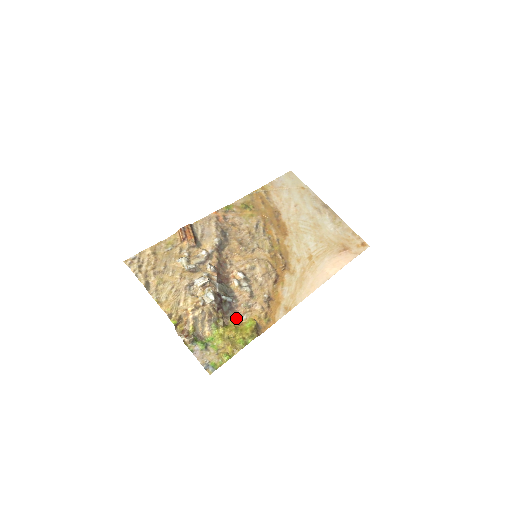
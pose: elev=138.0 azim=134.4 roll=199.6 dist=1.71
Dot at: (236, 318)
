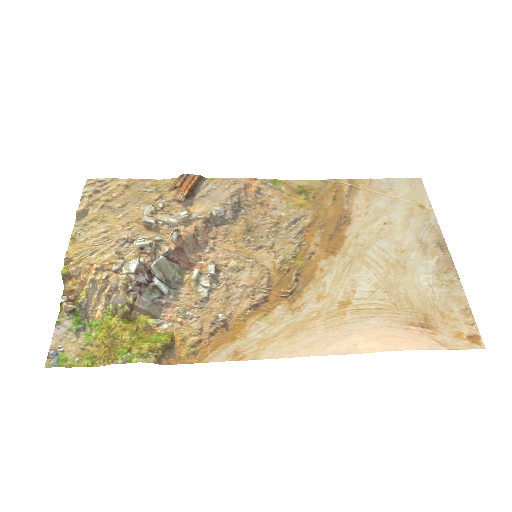
Dot at: (150, 318)
